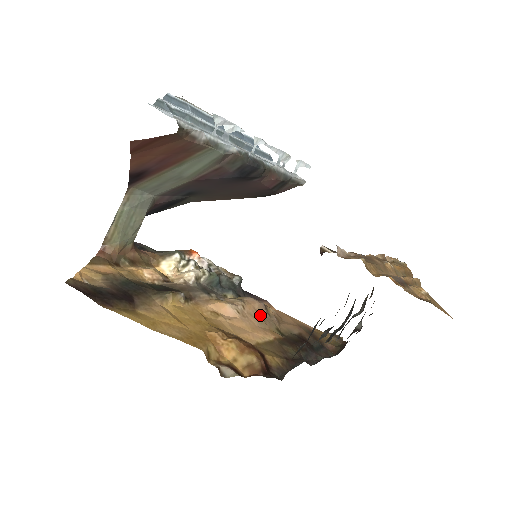
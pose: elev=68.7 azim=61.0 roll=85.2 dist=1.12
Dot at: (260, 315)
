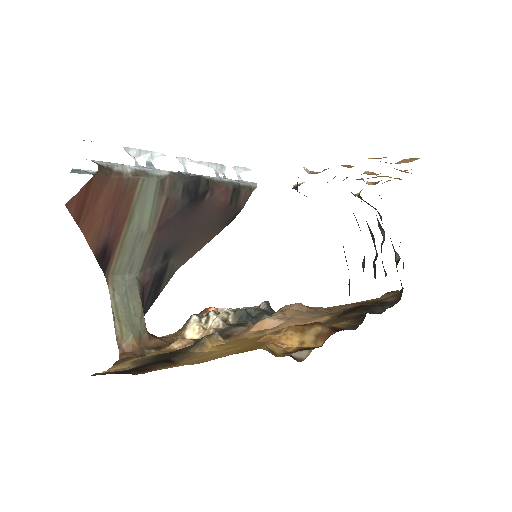
Dot at: (304, 312)
